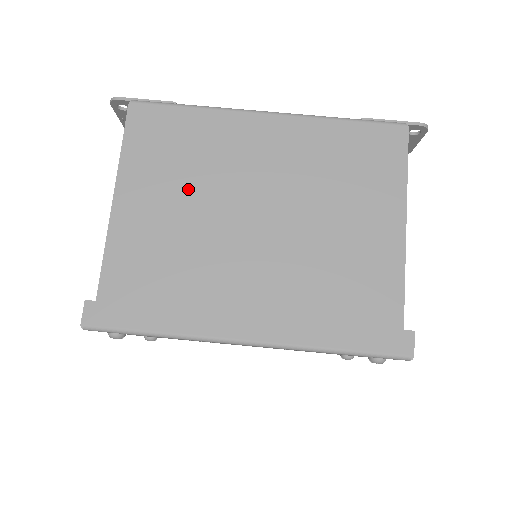
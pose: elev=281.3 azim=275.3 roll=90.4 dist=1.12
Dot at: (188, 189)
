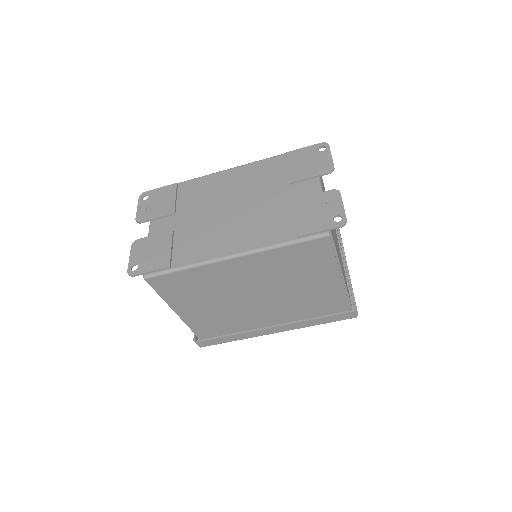
Dot at: (210, 299)
